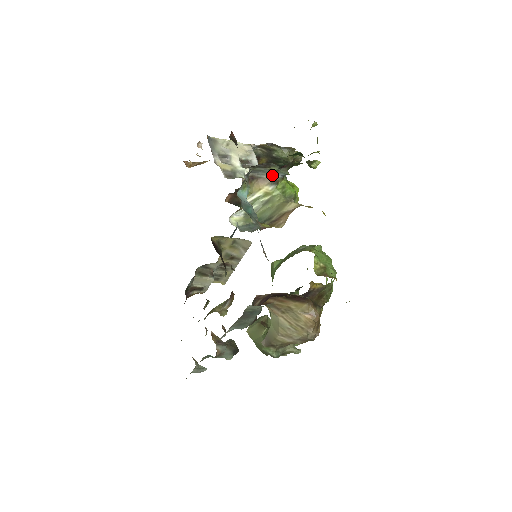
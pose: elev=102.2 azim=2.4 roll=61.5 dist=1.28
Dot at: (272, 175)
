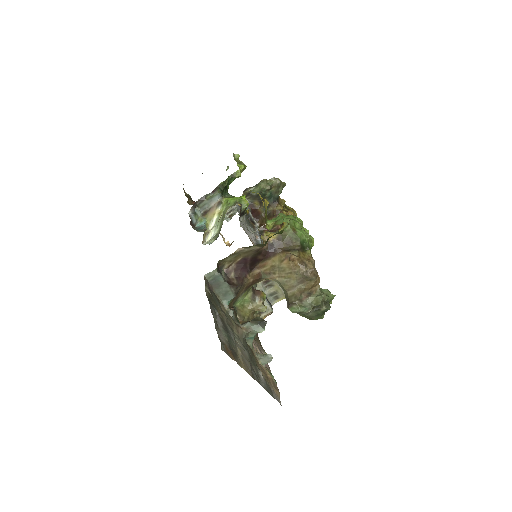
Dot at: (214, 201)
